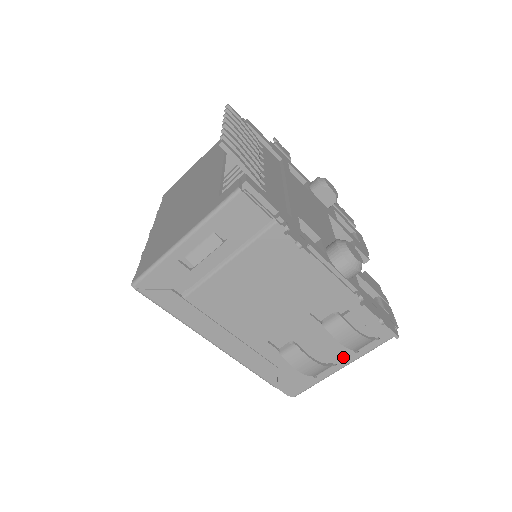
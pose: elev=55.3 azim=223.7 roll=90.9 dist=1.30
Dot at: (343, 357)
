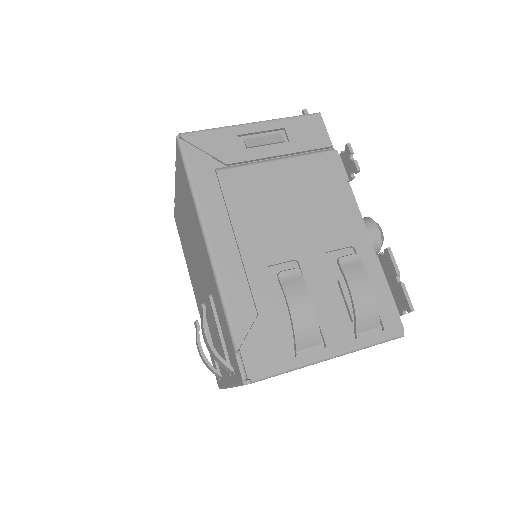
Dot at: (337, 338)
